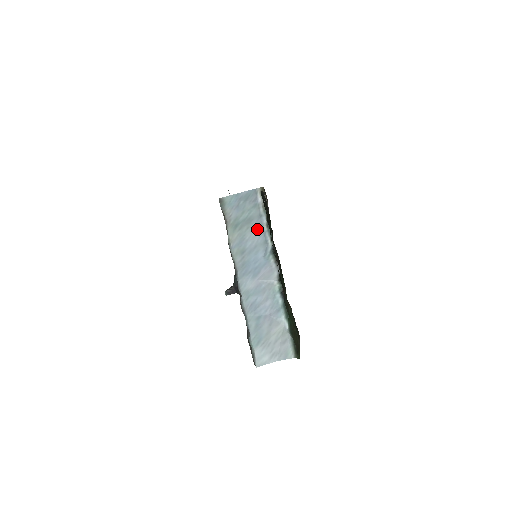
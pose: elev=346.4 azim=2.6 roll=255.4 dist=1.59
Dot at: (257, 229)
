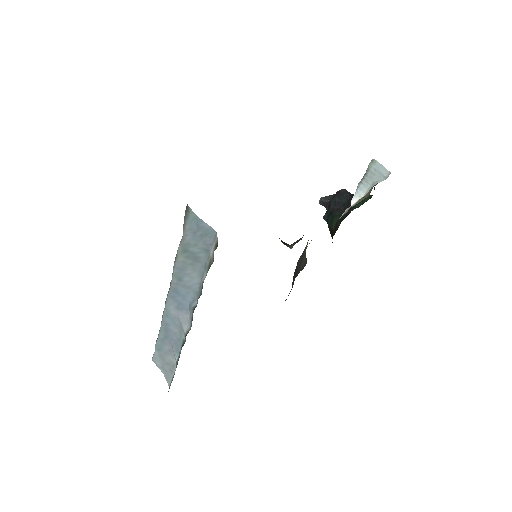
Dot at: (198, 274)
